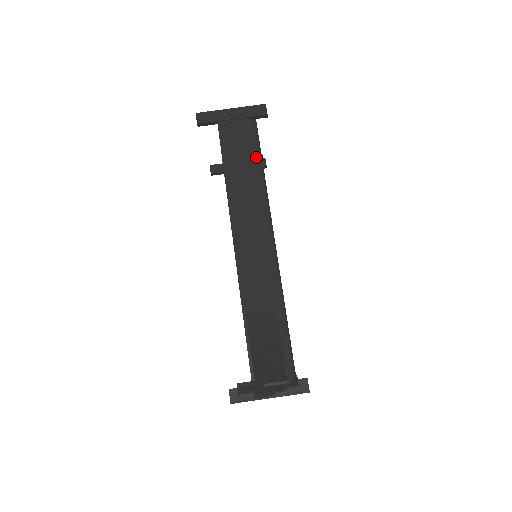
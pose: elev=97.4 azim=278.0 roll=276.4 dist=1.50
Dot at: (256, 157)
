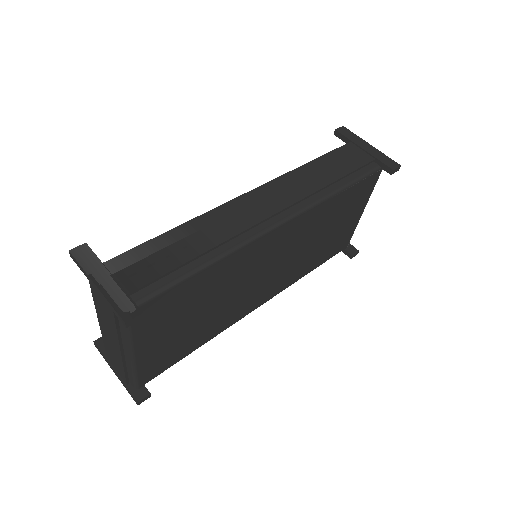
Dot at: (348, 179)
